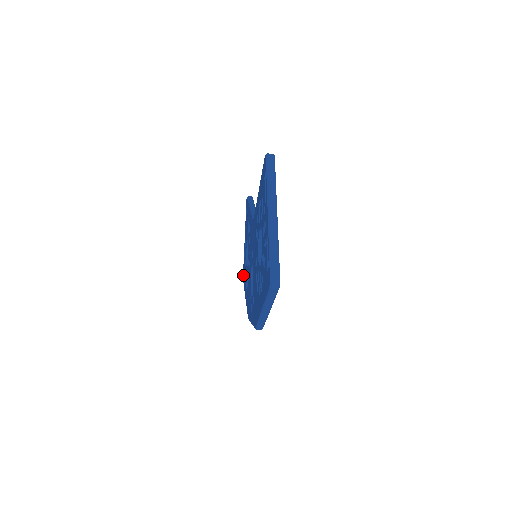
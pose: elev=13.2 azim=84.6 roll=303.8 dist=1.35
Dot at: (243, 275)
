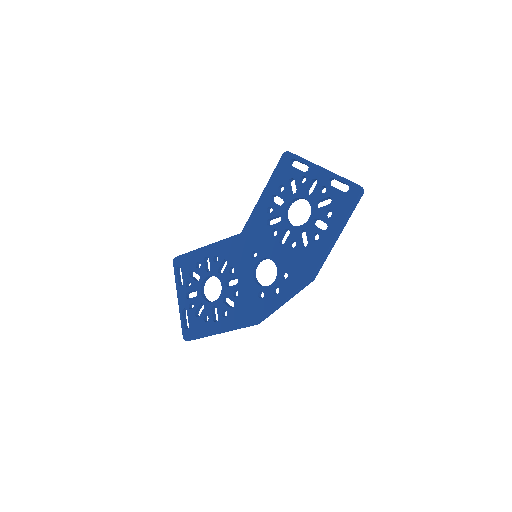
Dot at: (188, 333)
